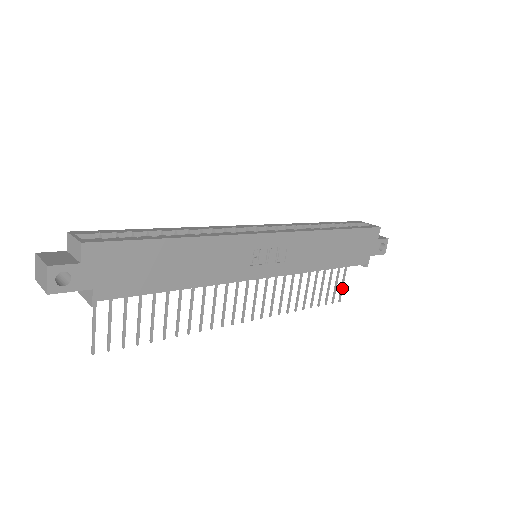
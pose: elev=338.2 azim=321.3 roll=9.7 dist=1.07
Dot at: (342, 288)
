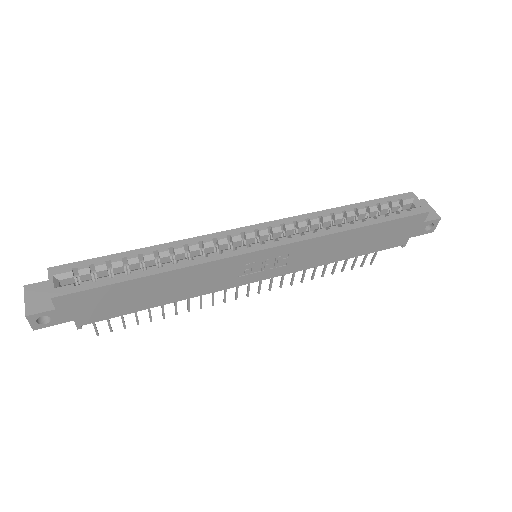
Dot at: (375, 254)
